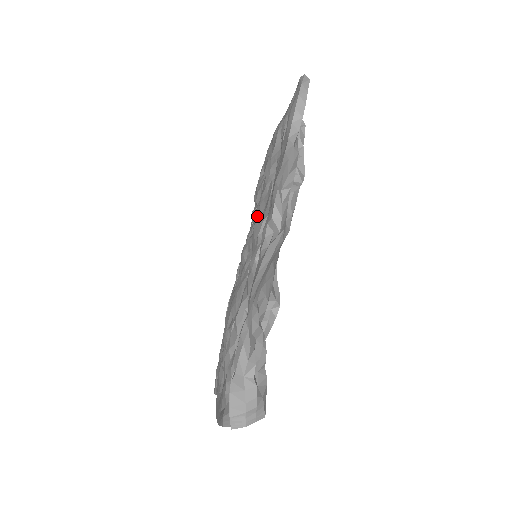
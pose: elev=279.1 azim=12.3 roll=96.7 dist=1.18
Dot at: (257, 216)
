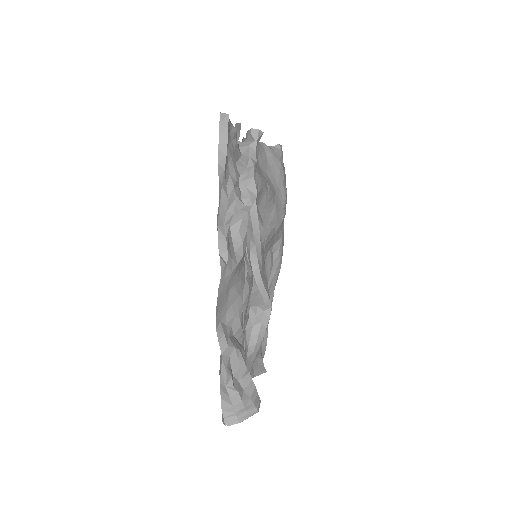
Dot at: occluded
